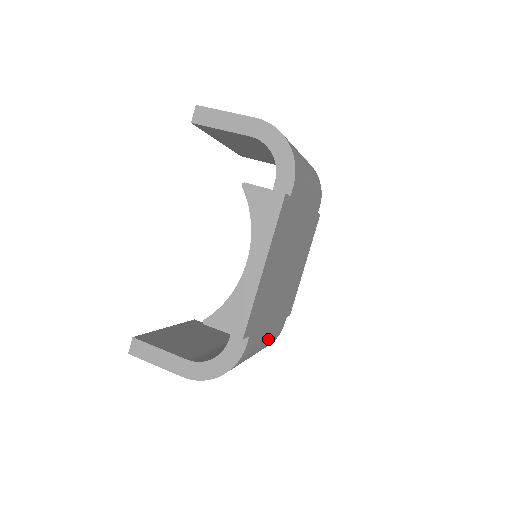
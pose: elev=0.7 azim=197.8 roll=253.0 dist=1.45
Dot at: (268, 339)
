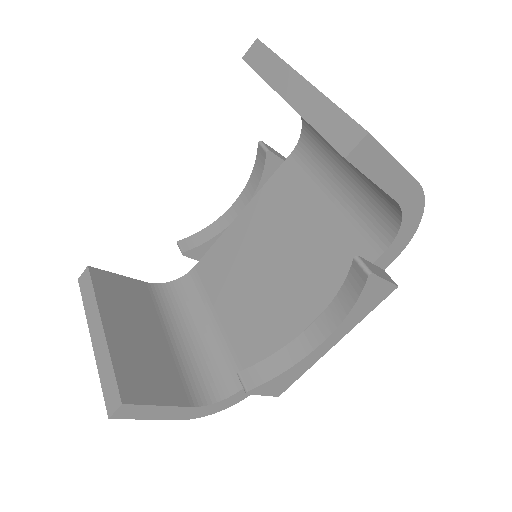
Dot at: occluded
